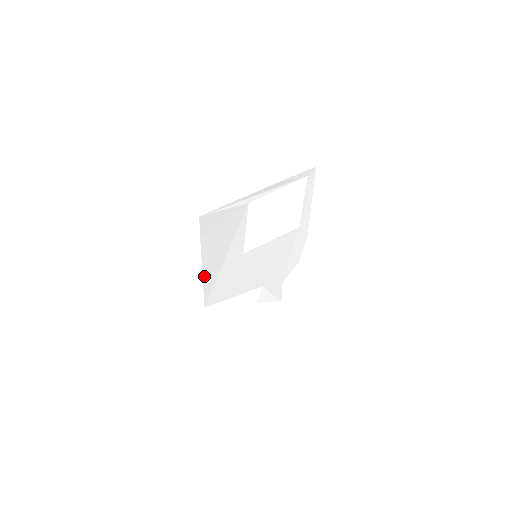
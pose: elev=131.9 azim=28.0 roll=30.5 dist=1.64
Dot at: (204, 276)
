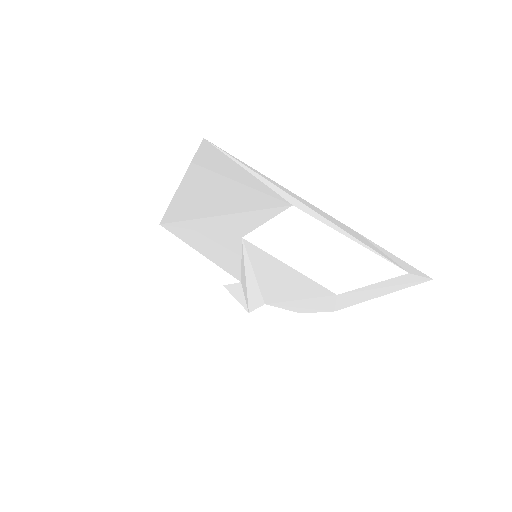
Dot at: (175, 201)
